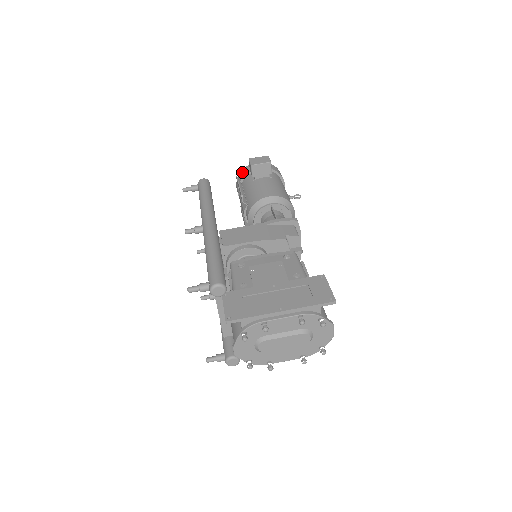
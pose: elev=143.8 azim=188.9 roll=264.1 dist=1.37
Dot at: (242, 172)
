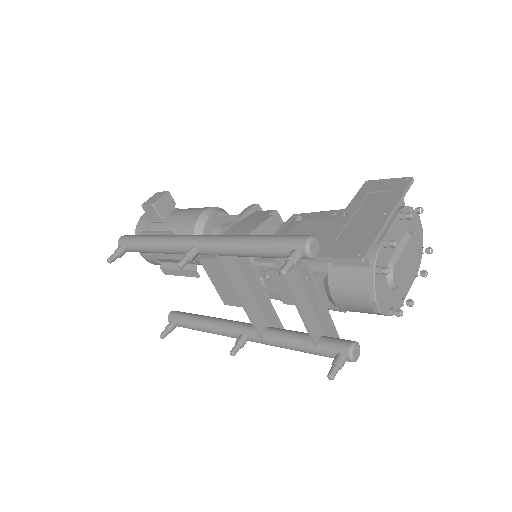
Dot at: (138, 230)
